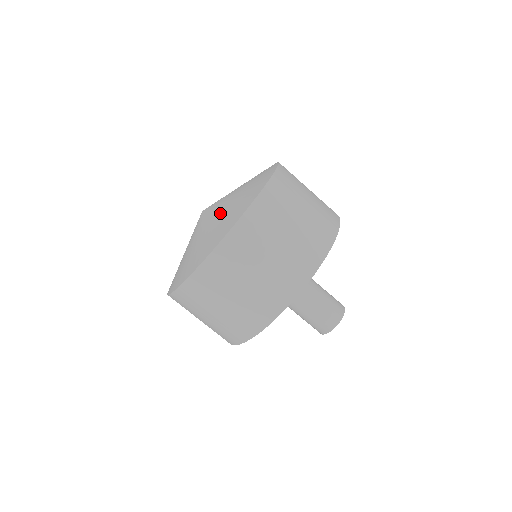
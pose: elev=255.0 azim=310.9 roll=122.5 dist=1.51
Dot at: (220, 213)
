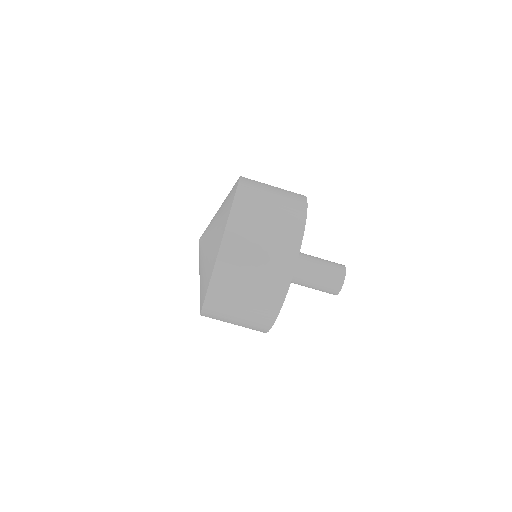
Dot at: (214, 224)
